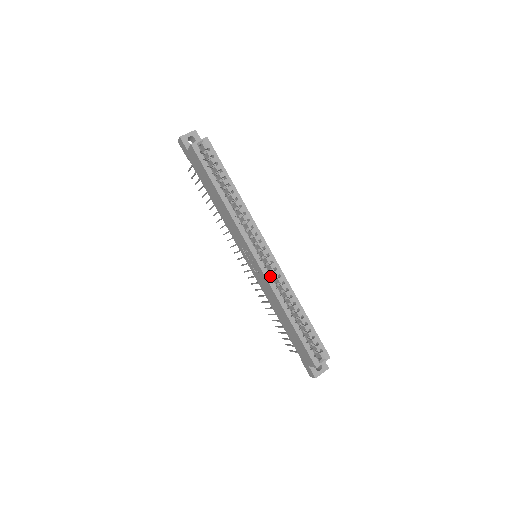
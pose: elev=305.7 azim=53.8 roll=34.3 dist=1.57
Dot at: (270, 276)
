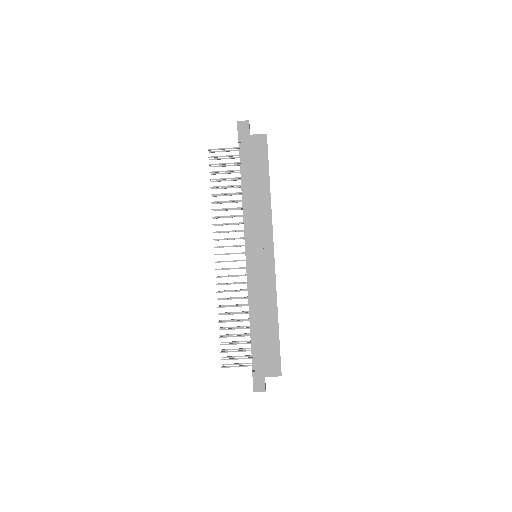
Dot at: (275, 276)
